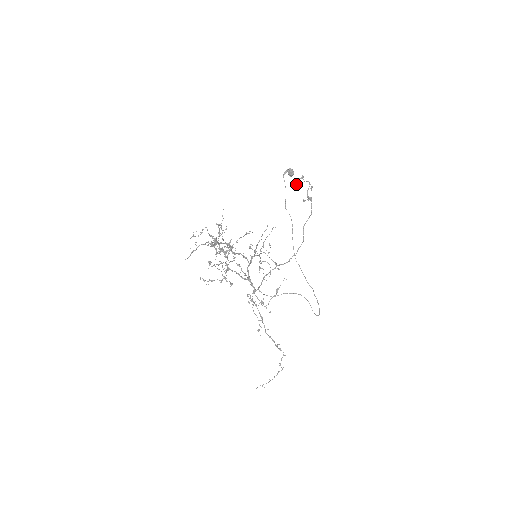
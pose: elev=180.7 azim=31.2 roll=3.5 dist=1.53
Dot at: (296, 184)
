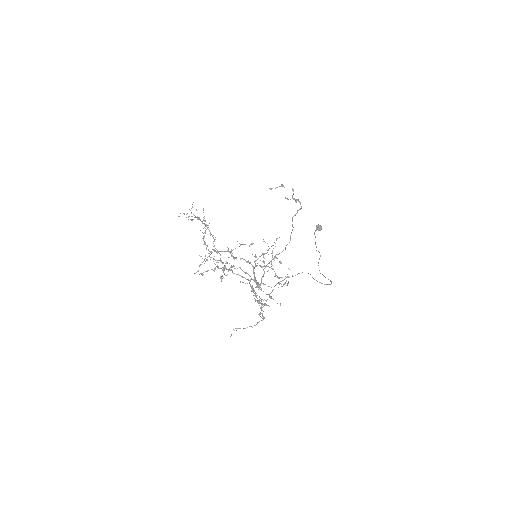
Dot at: occluded
